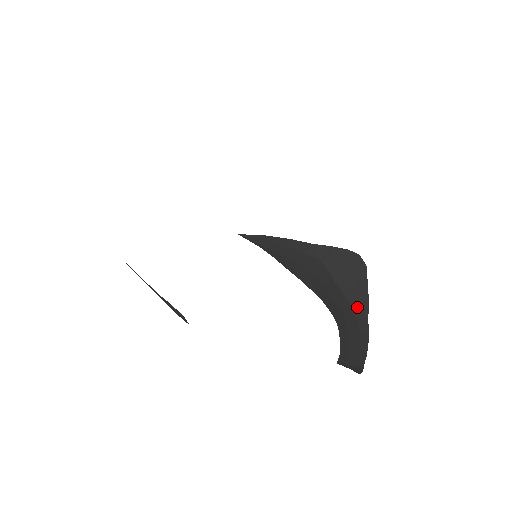
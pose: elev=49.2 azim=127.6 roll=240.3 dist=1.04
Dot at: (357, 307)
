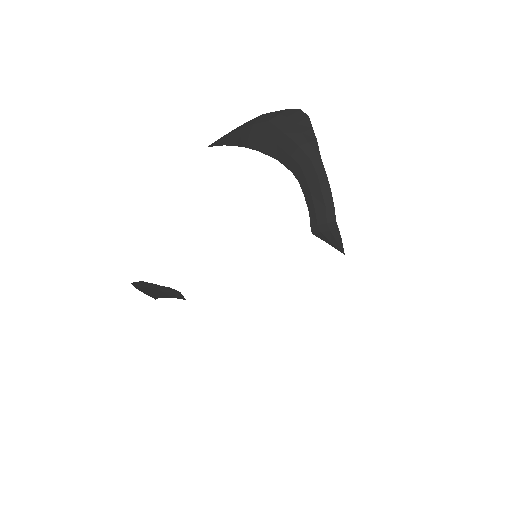
Dot at: (307, 148)
